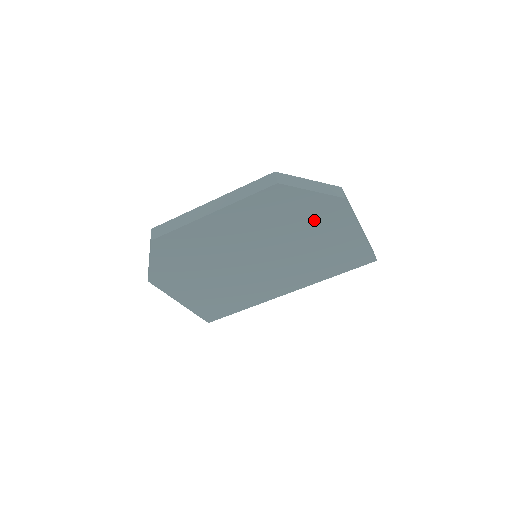
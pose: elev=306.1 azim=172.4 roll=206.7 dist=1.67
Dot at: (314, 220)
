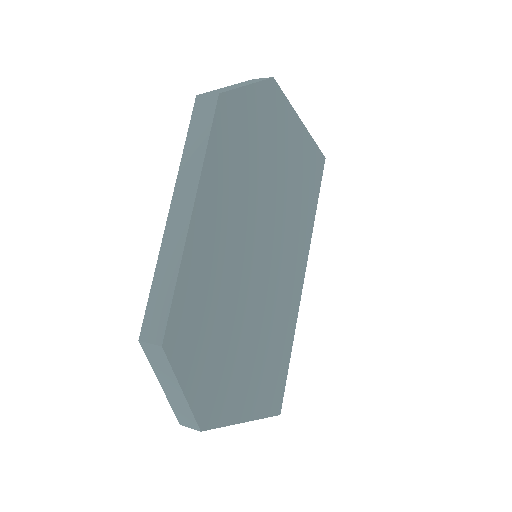
Dot at: (270, 137)
